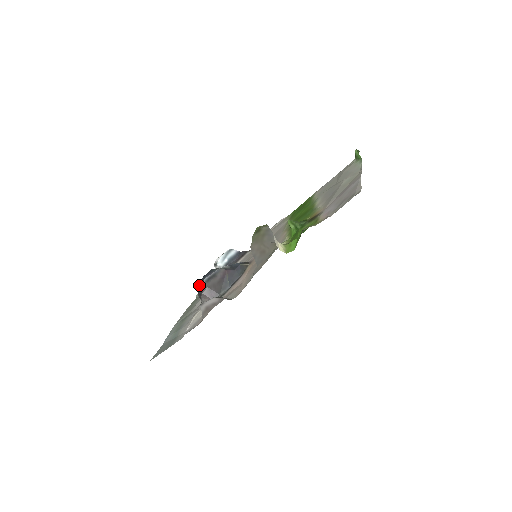
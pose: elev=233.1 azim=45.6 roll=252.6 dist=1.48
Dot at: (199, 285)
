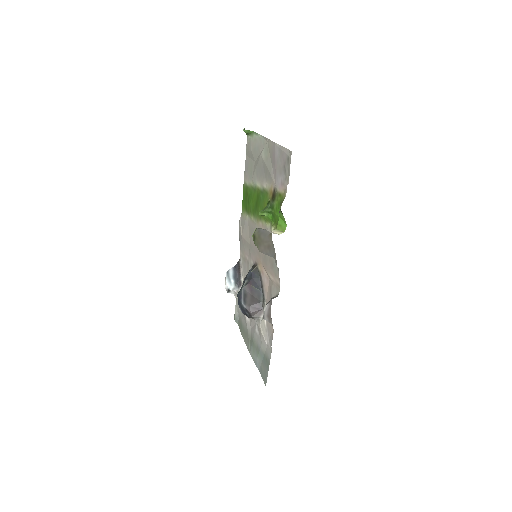
Dot at: (241, 311)
